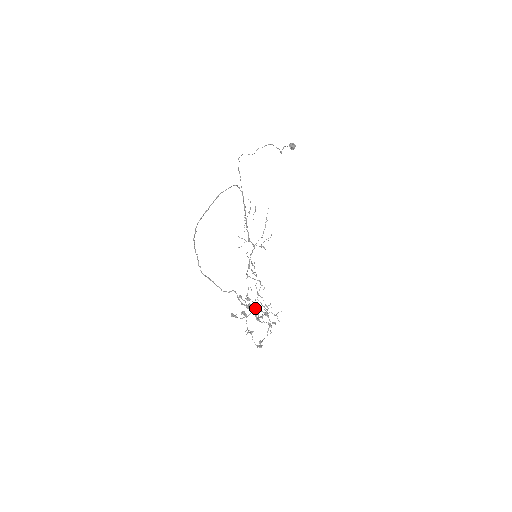
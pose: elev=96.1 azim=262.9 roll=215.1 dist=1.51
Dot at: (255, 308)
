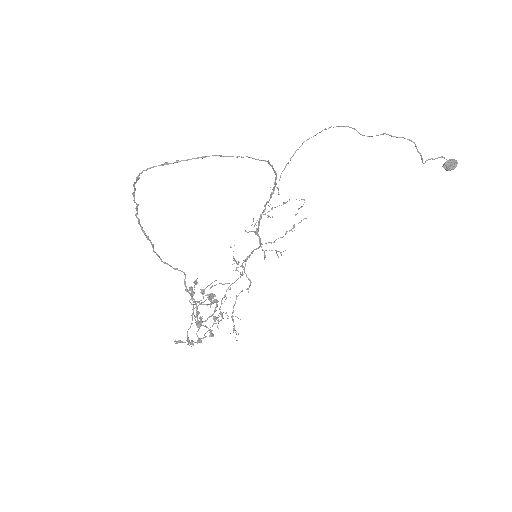
Dot at: (217, 304)
